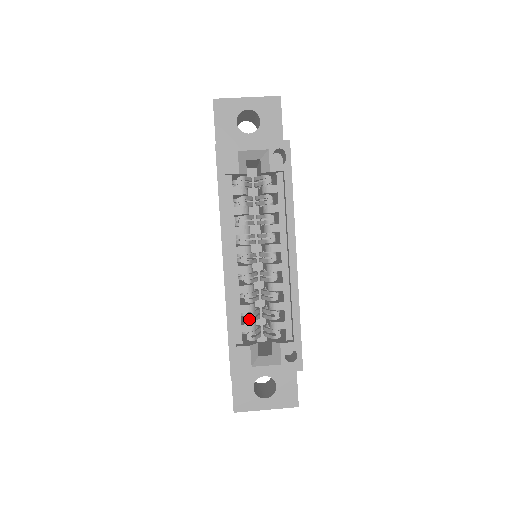
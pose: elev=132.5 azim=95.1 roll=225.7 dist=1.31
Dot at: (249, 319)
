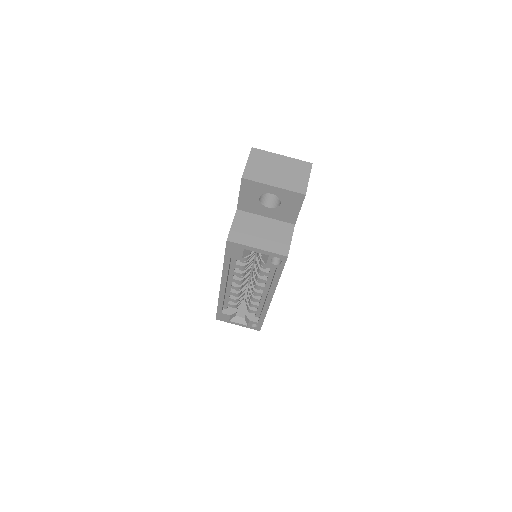
Dot at: (234, 302)
